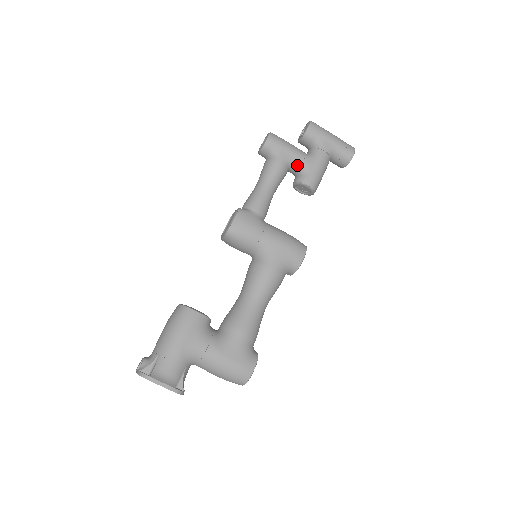
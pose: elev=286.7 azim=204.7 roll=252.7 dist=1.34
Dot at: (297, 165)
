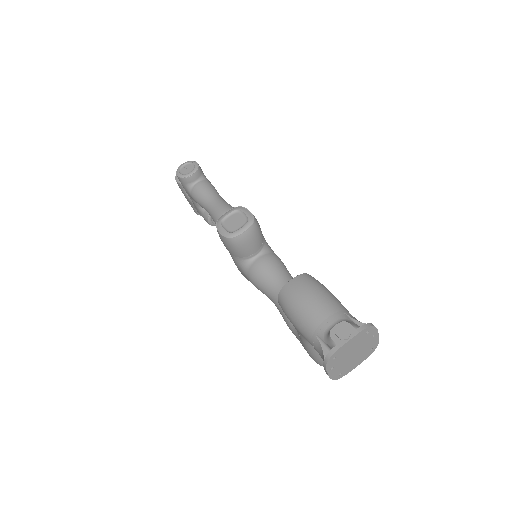
Dot at: occluded
